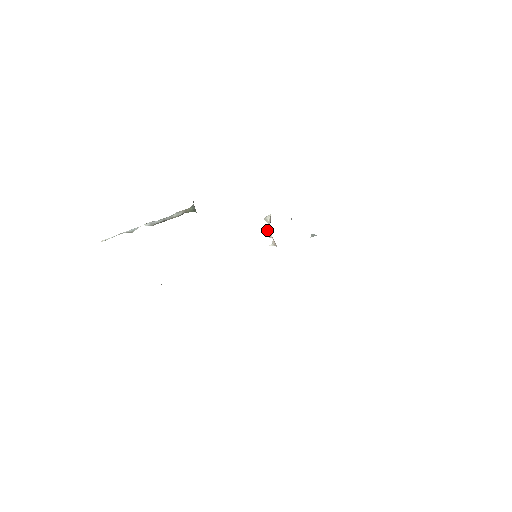
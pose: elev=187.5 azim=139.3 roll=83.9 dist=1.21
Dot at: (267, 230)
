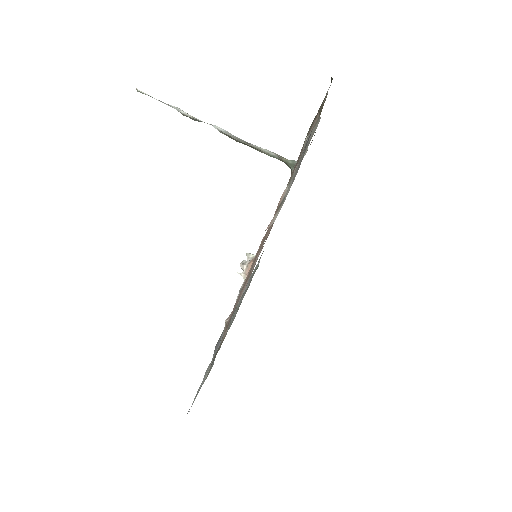
Dot at: (243, 261)
